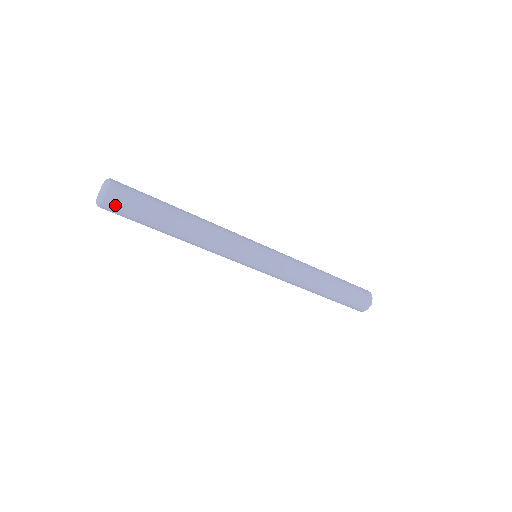
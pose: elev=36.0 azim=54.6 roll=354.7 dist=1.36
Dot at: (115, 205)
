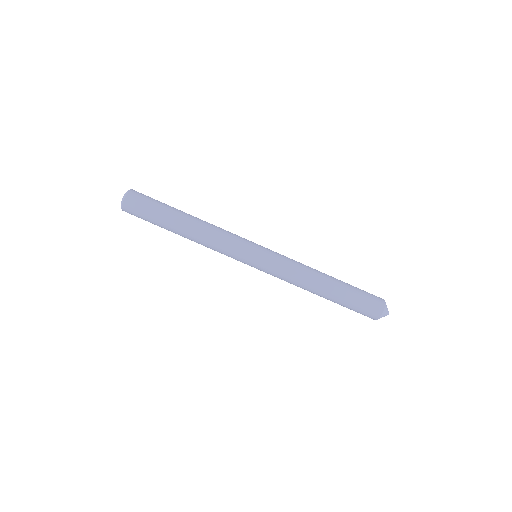
Dot at: (136, 197)
